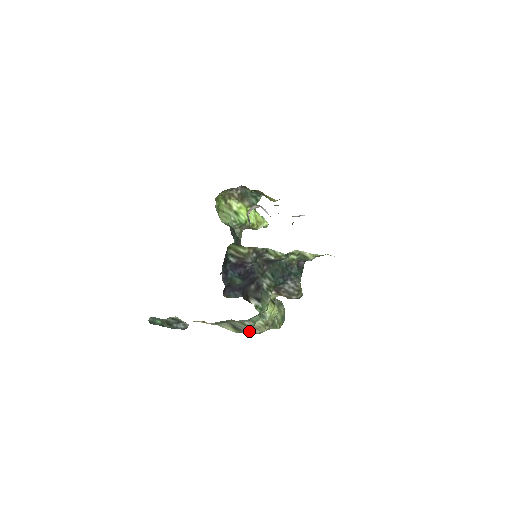
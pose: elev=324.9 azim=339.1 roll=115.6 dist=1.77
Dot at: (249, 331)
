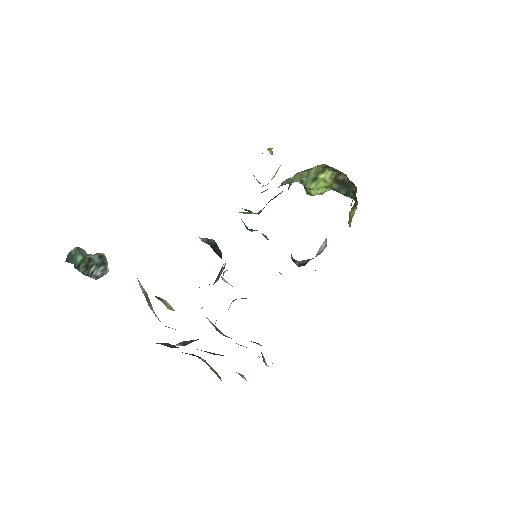
Dot at: occluded
